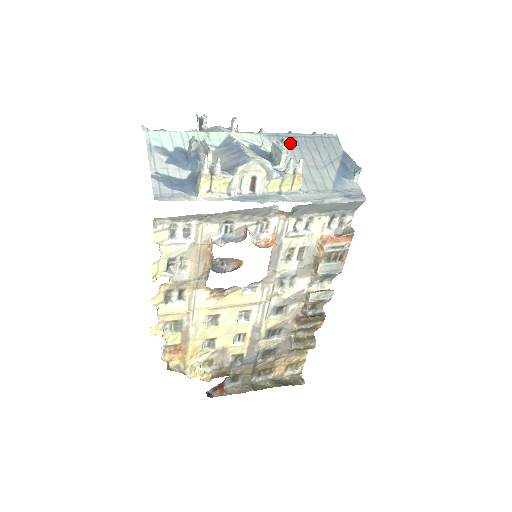
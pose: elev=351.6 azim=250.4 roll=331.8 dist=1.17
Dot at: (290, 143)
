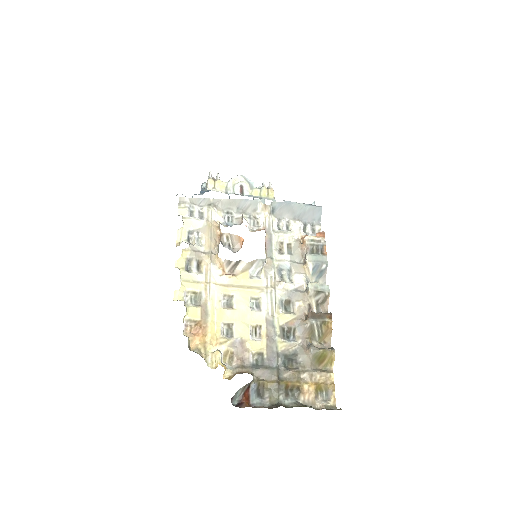
Dot at: occluded
